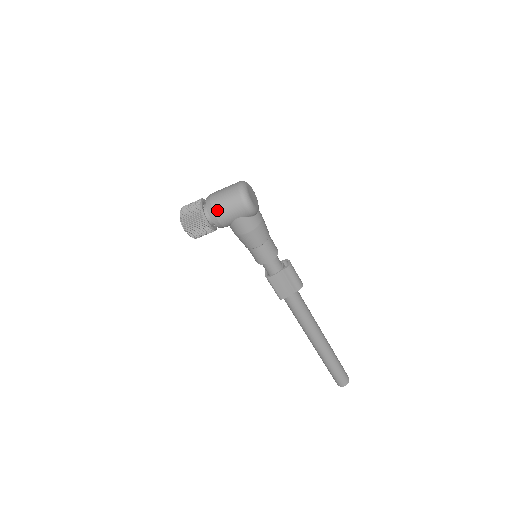
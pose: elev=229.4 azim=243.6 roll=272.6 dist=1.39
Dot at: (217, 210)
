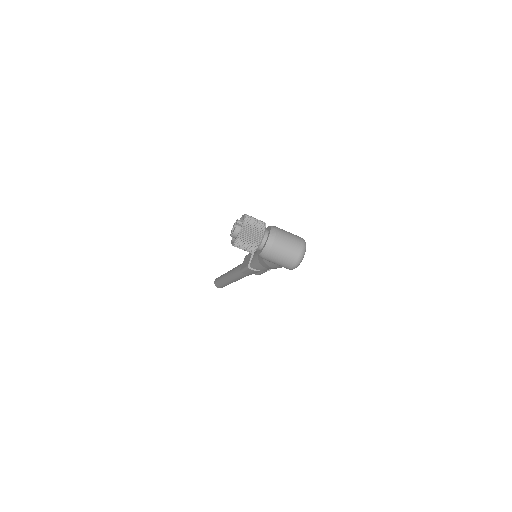
Dot at: (271, 256)
